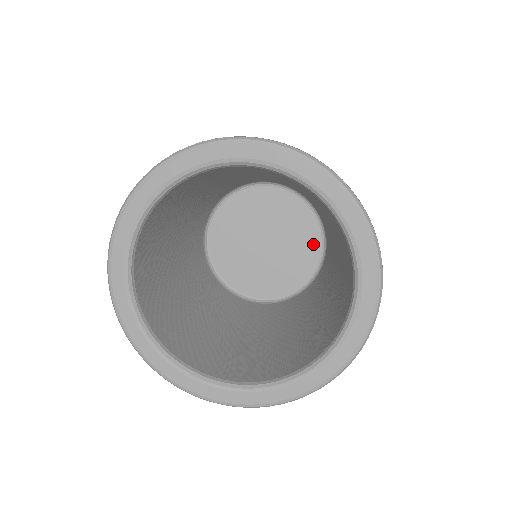
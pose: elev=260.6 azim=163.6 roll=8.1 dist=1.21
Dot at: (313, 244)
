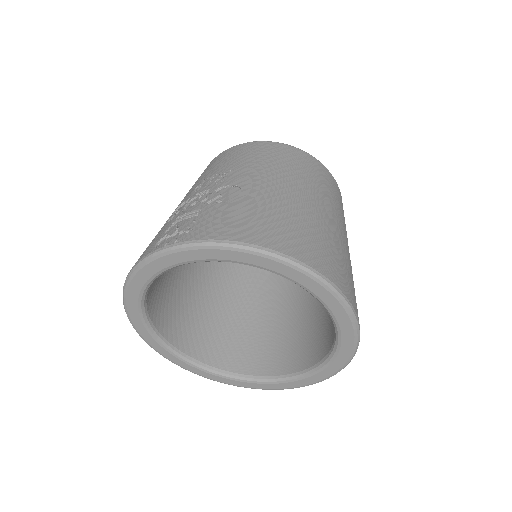
Dot at: occluded
